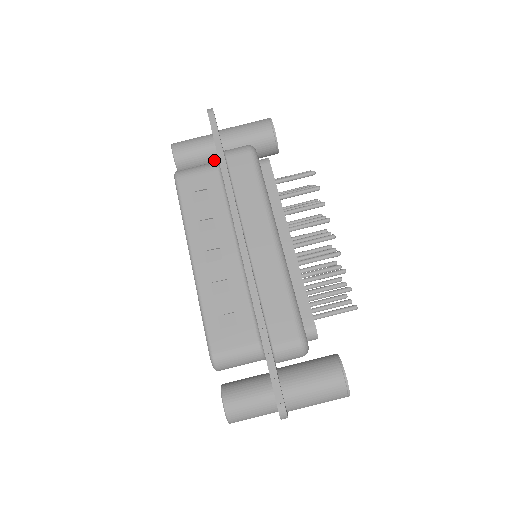
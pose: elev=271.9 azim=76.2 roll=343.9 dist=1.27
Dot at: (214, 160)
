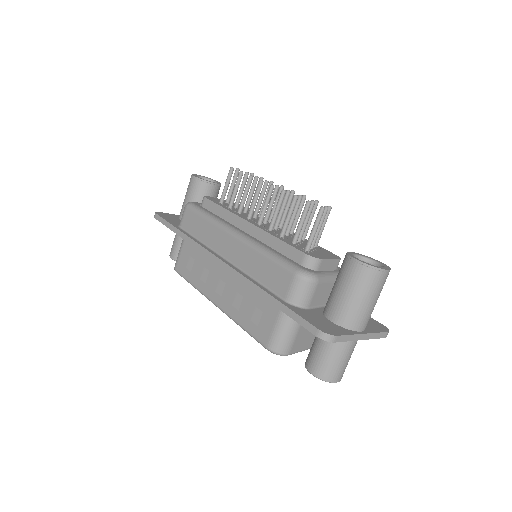
Dot at: occluded
